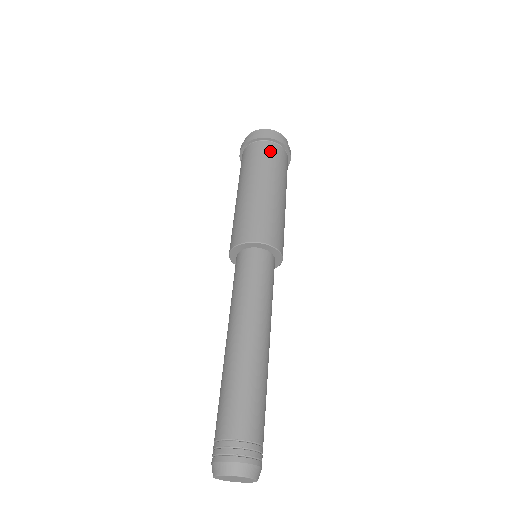
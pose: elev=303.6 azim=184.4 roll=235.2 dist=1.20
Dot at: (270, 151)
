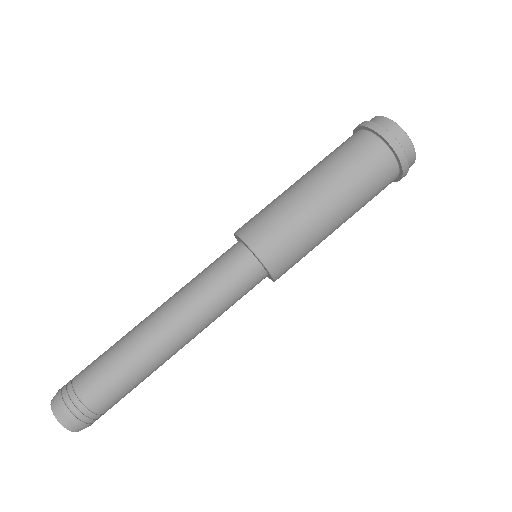
Dot at: (376, 162)
